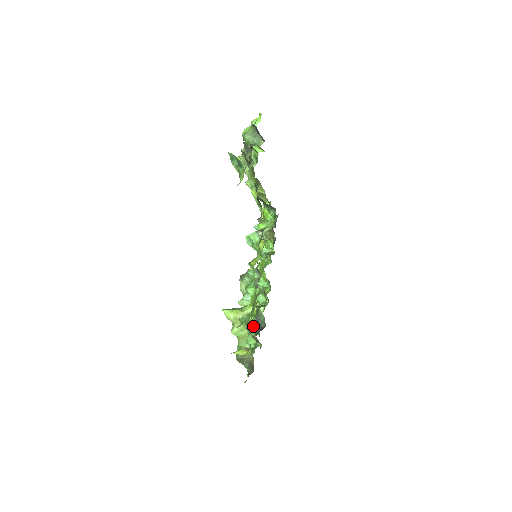
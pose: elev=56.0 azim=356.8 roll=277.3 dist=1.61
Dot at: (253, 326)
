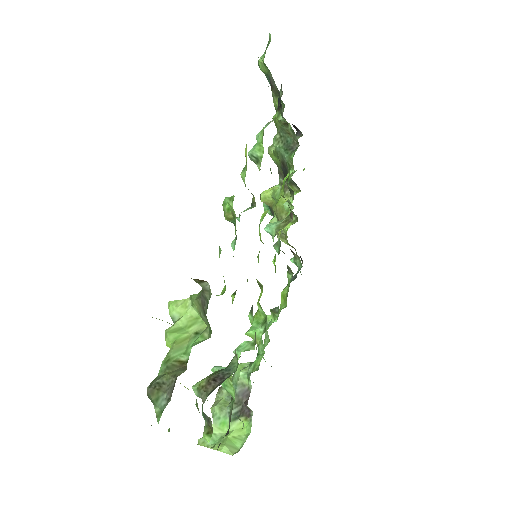
Dot at: (210, 389)
